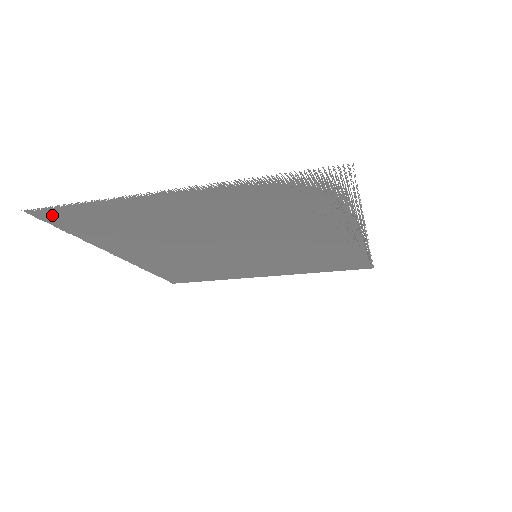
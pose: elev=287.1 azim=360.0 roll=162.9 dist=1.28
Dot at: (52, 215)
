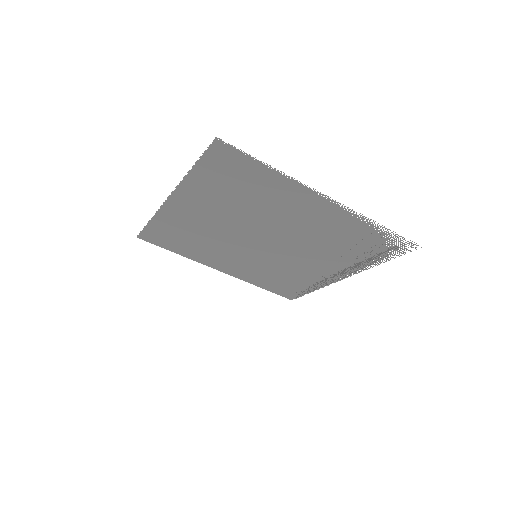
Dot at: (224, 153)
